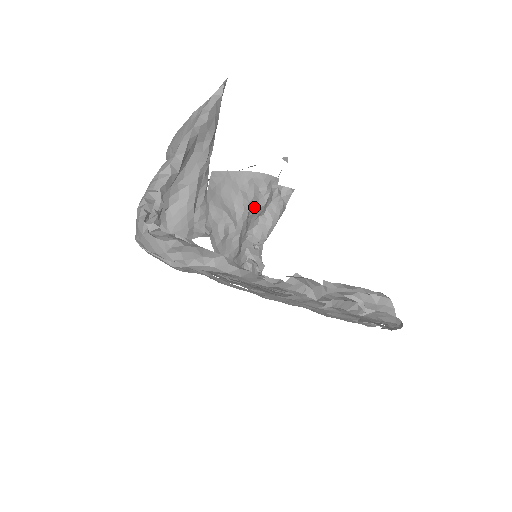
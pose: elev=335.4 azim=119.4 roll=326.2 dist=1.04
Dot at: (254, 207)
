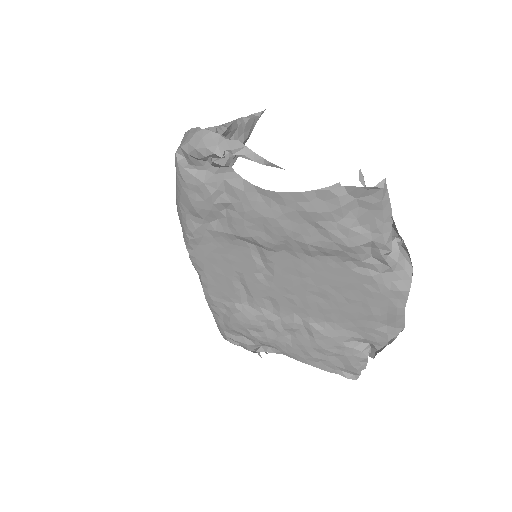
Dot at: occluded
